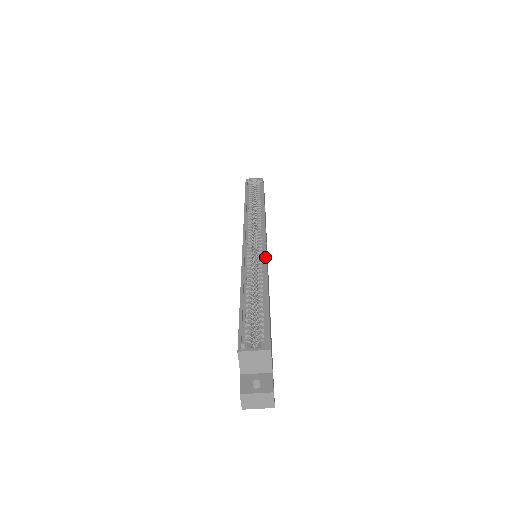
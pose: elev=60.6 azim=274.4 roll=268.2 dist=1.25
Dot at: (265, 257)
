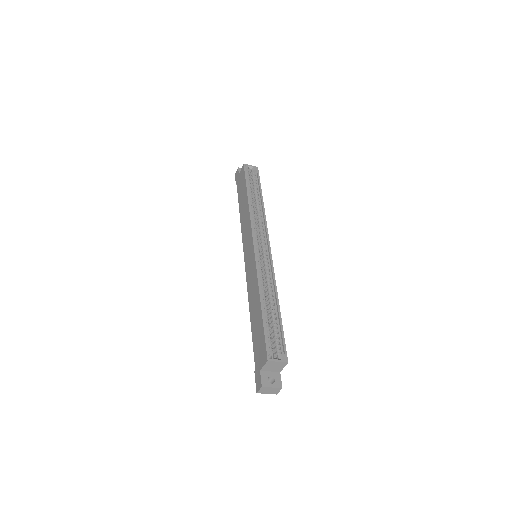
Dot at: (273, 270)
